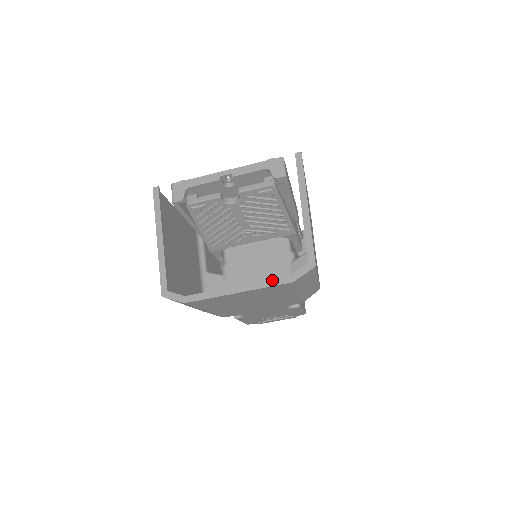
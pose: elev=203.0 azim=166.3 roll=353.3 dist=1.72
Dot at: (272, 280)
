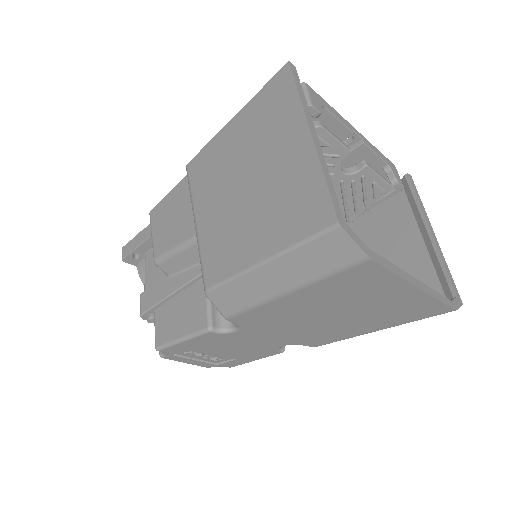
Dot at: (441, 295)
